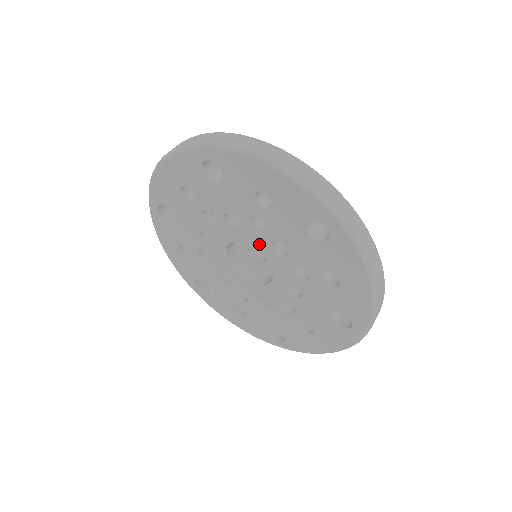
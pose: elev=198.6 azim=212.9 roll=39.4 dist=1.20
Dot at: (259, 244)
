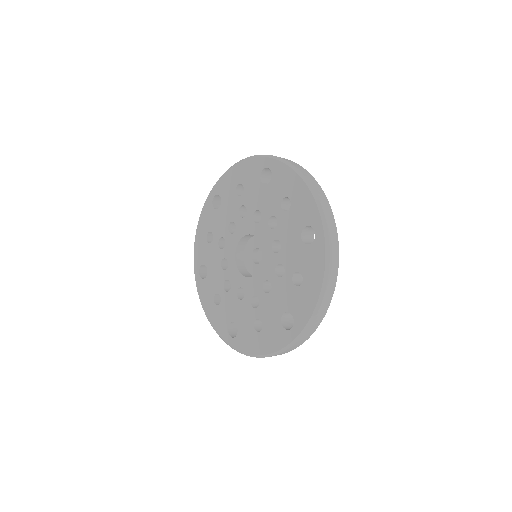
Dot at: (248, 228)
